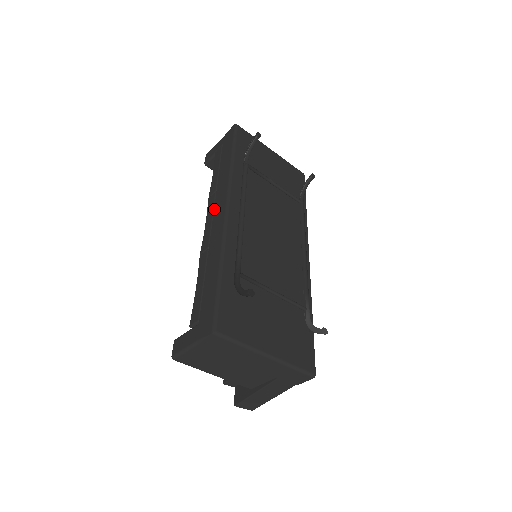
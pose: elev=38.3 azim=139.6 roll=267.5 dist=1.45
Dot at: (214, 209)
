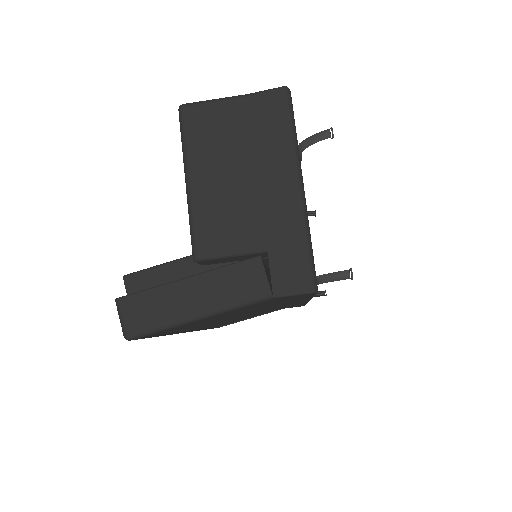
Dot at: occluded
